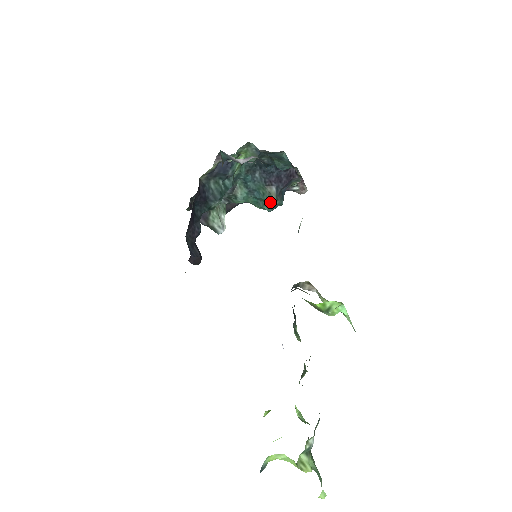
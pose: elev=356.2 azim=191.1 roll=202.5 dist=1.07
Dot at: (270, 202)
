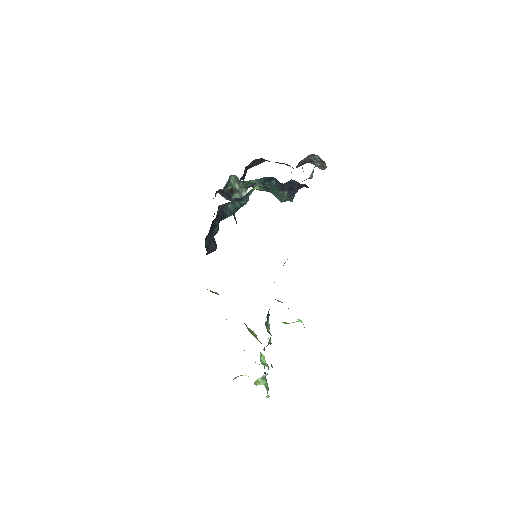
Dot at: (282, 199)
